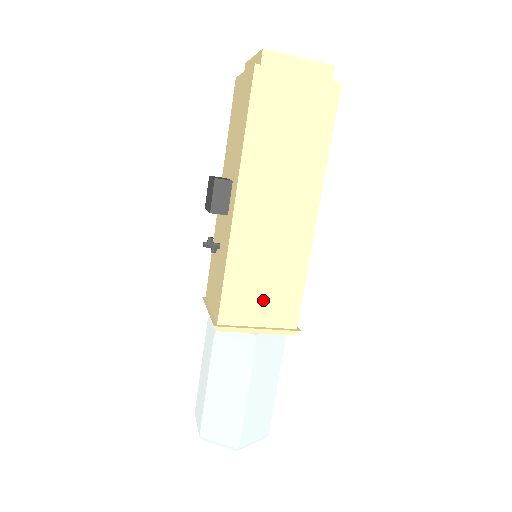
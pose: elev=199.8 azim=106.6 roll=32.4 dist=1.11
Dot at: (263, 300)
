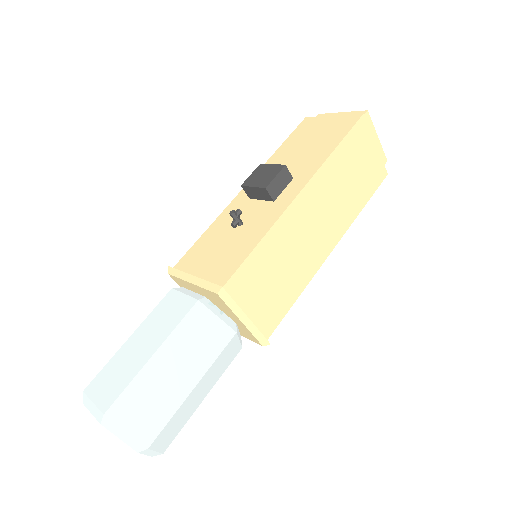
Dot at: (264, 293)
